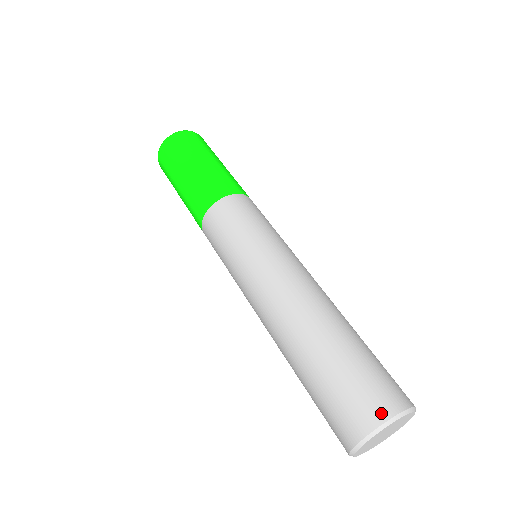
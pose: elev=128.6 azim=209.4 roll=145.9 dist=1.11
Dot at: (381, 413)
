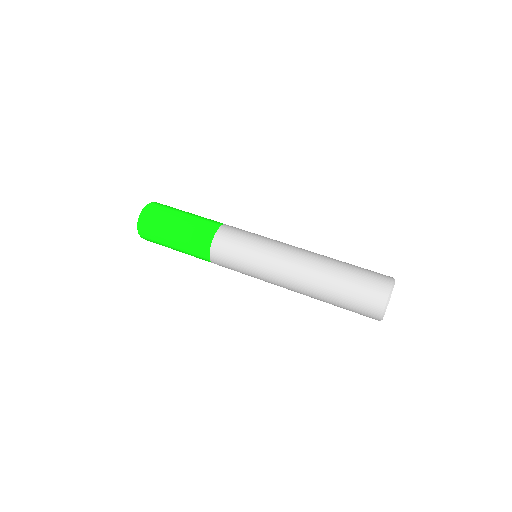
Dot at: (385, 290)
